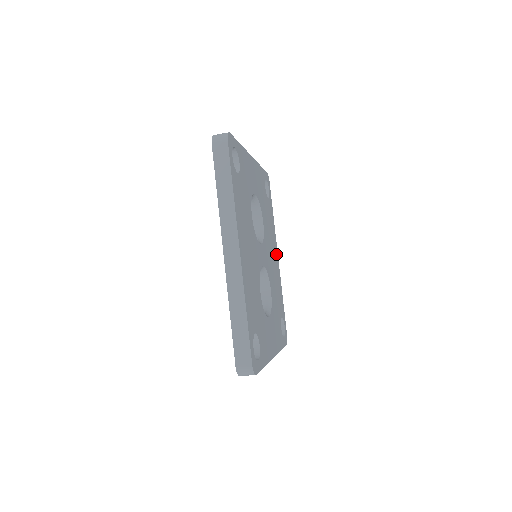
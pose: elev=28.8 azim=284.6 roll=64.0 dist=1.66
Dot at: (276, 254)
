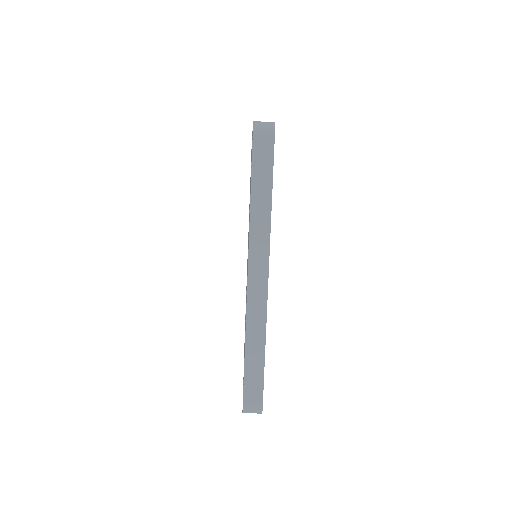
Dot at: occluded
